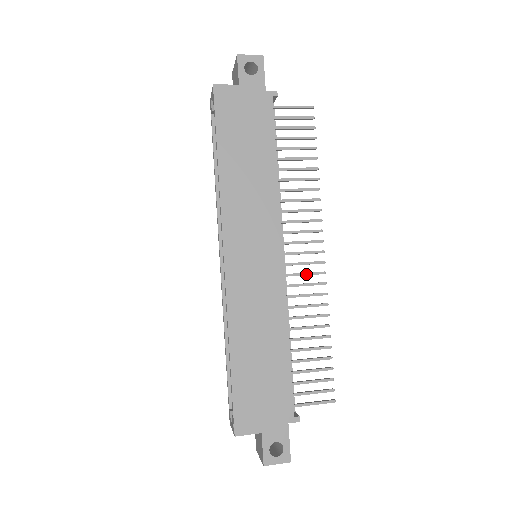
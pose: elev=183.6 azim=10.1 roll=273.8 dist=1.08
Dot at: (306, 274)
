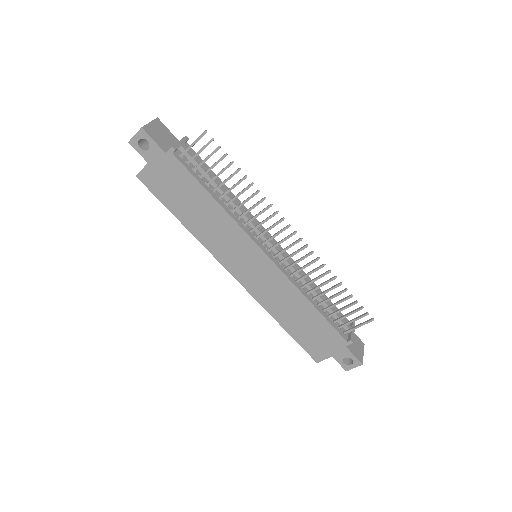
Dot at: (294, 254)
